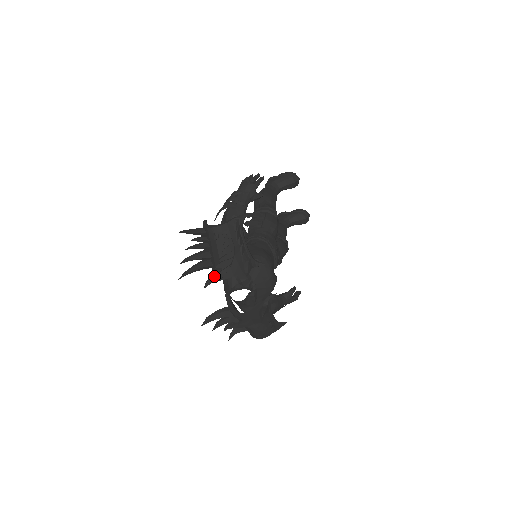
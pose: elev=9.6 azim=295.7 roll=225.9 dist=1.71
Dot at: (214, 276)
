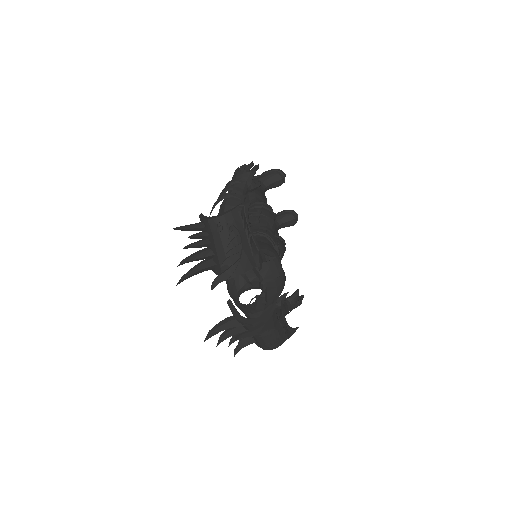
Dot at: (221, 275)
